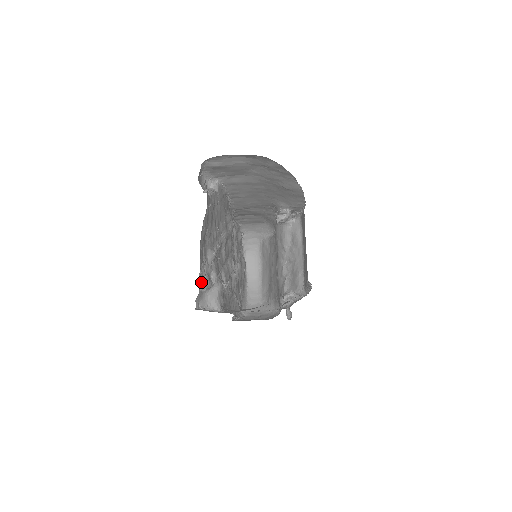
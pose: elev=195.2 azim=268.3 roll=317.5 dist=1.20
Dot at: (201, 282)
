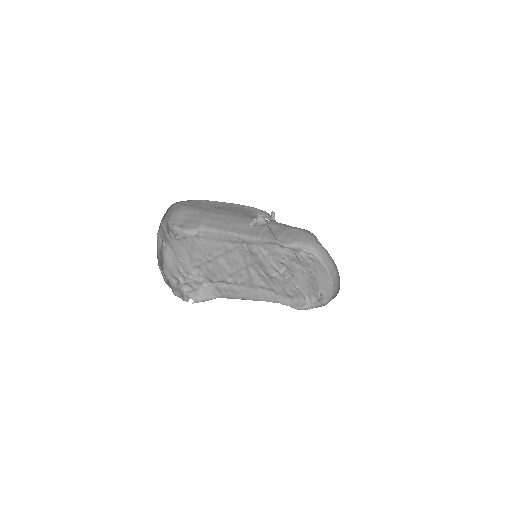
Dot at: (183, 286)
